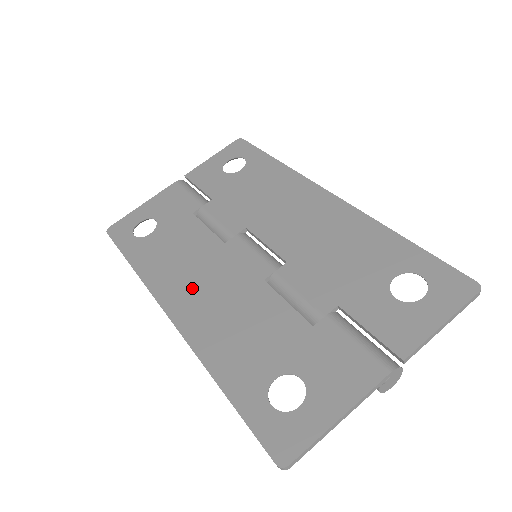
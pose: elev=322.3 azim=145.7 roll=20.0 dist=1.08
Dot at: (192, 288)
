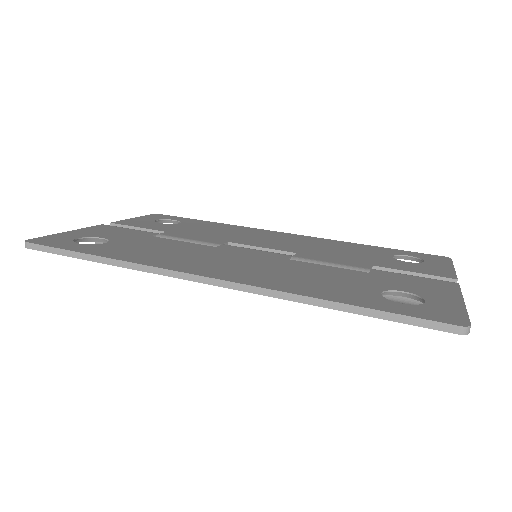
Dot at: (213, 263)
